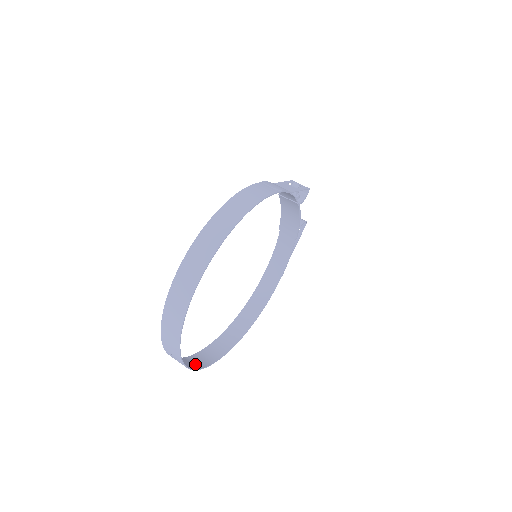
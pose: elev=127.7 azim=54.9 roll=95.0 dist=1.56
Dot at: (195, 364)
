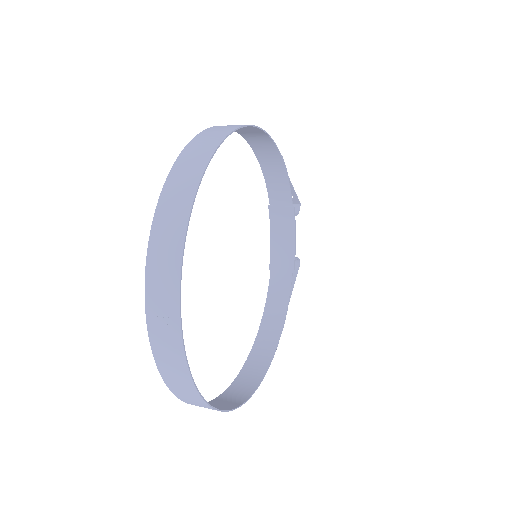
Dot at: (187, 389)
